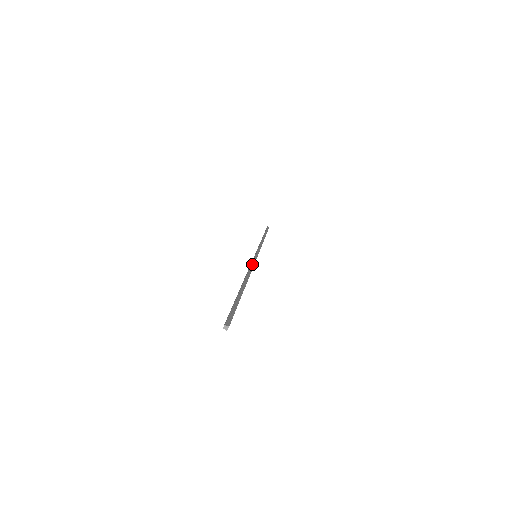
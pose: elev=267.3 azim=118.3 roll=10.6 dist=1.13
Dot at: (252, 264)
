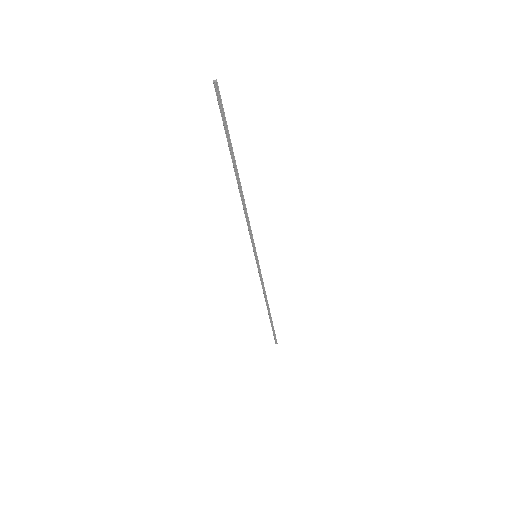
Dot at: (249, 229)
